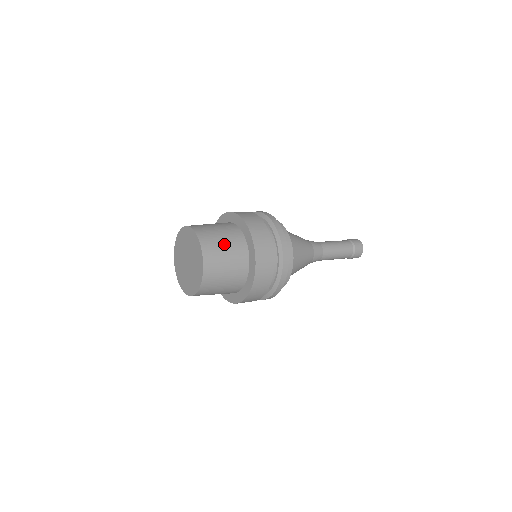
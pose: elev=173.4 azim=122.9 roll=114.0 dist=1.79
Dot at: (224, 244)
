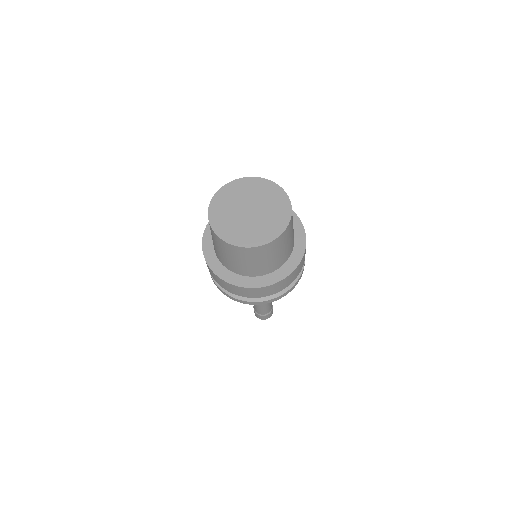
Dot at: occluded
